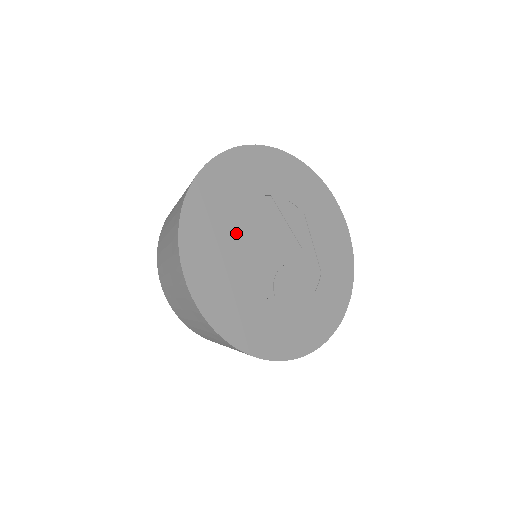
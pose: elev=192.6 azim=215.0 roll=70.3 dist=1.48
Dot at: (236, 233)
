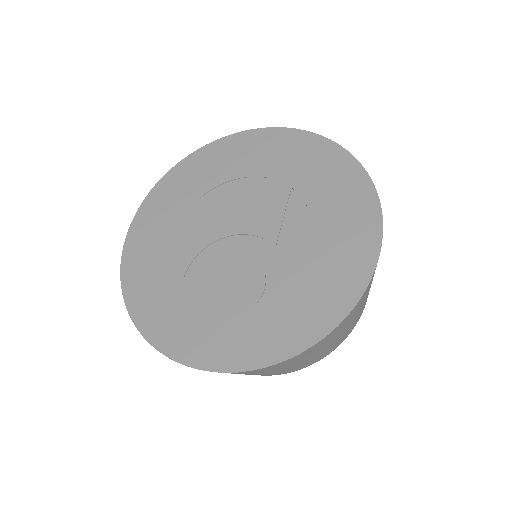
Dot at: (202, 205)
